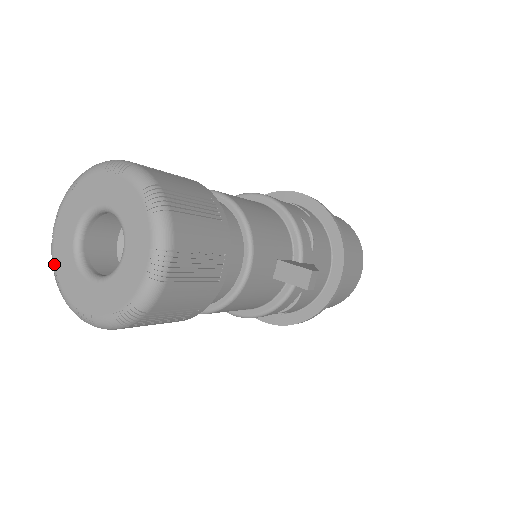
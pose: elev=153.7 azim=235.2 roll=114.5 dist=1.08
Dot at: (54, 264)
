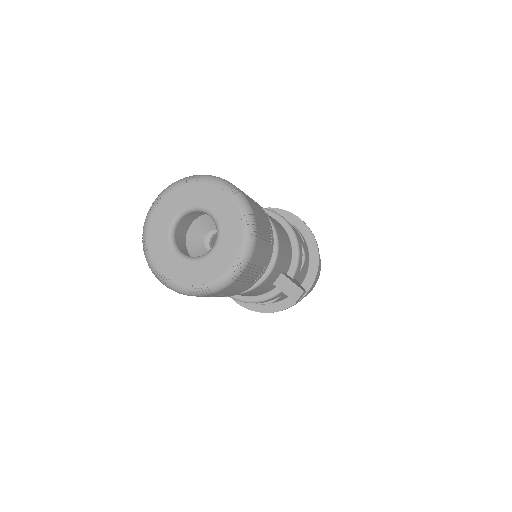
Dot at: (147, 229)
